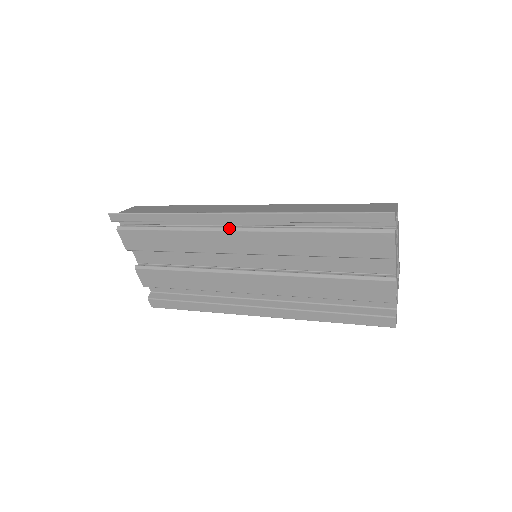
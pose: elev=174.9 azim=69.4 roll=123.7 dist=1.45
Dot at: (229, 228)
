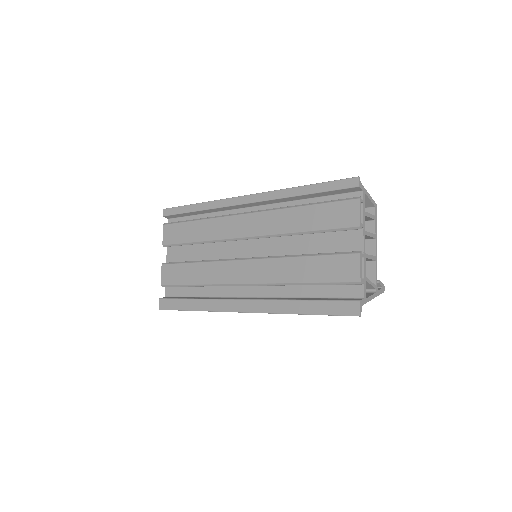
Dot at: (239, 213)
